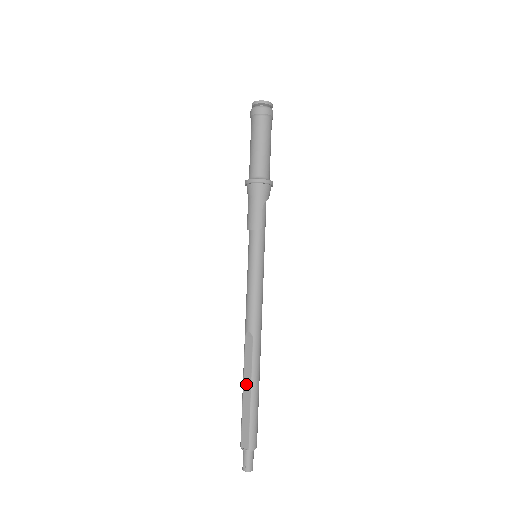
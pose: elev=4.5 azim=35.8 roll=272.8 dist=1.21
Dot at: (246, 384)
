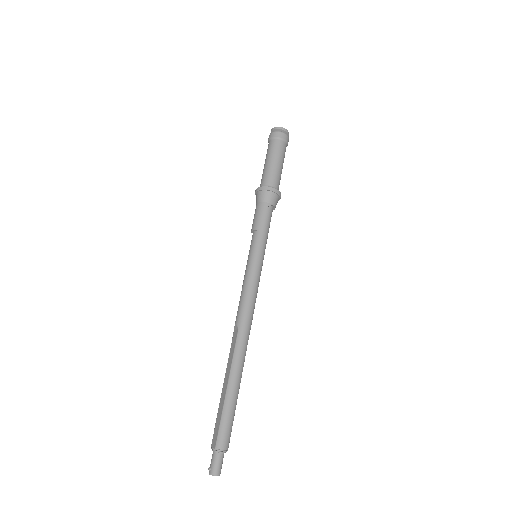
Dot at: (226, 377)
